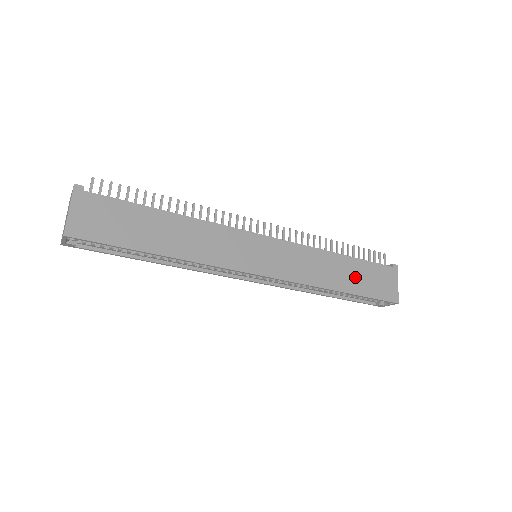
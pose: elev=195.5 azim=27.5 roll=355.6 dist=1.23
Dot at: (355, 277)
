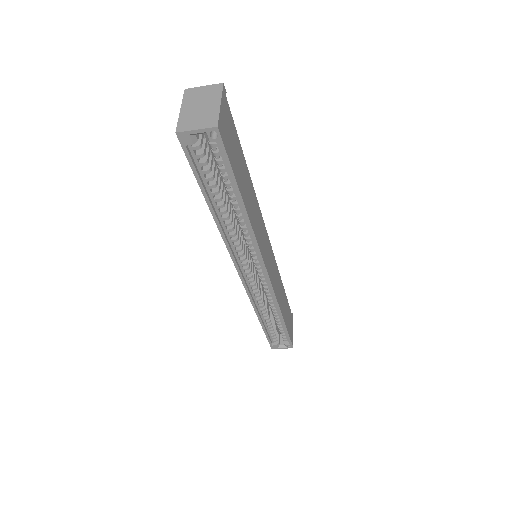
Dot at: (286, 312)
